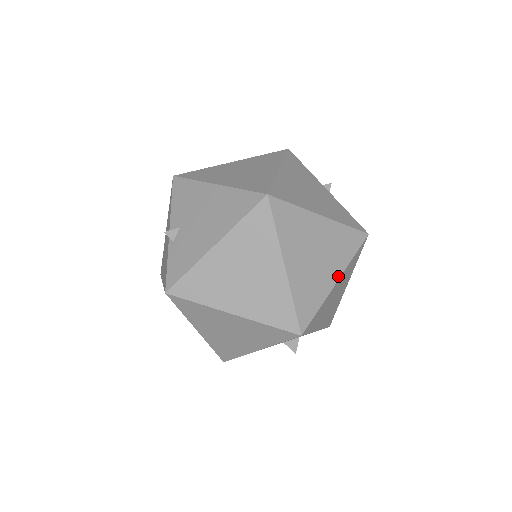
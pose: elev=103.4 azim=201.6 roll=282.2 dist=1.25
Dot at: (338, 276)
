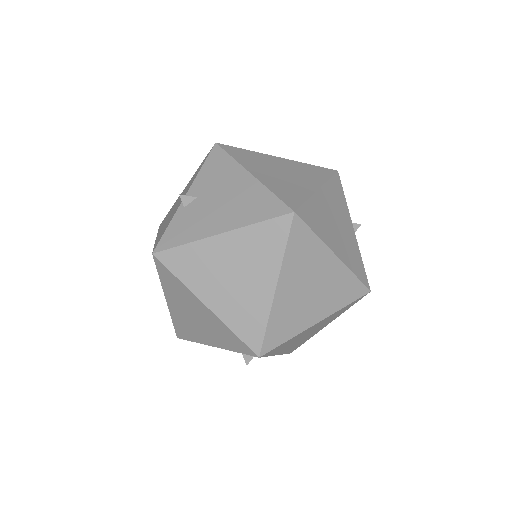
Dot at: (322, 318)
